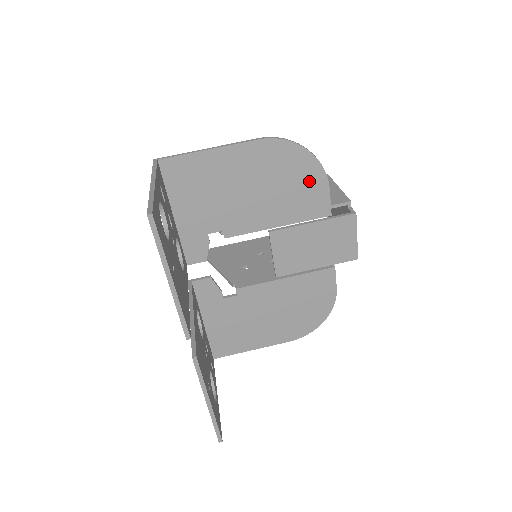
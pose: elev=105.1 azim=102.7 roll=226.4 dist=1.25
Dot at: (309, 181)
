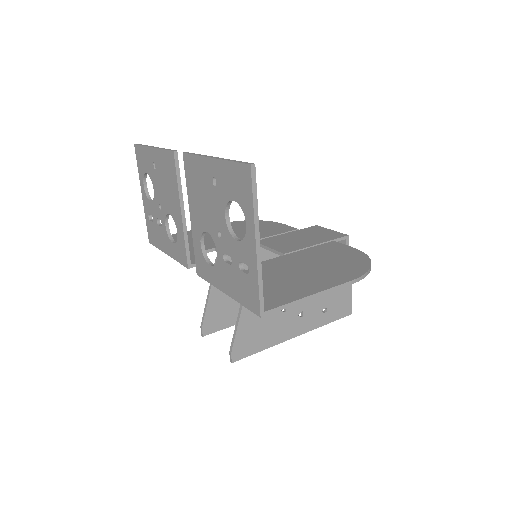
Dot at: (266, 225)
